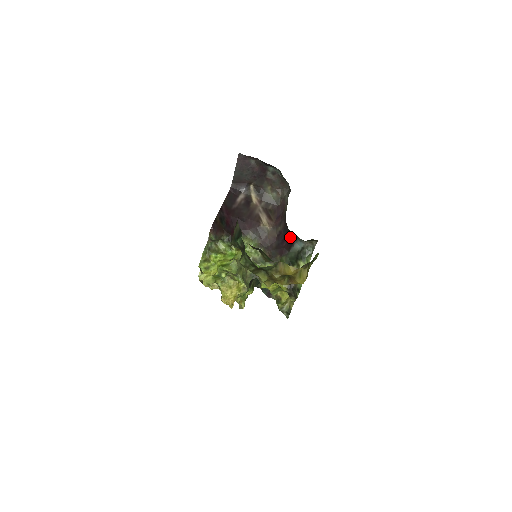
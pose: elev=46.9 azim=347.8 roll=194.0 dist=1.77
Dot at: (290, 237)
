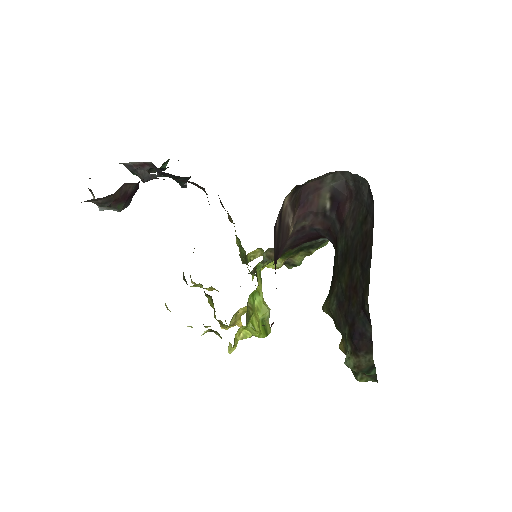
Dot at: (319, 237)
